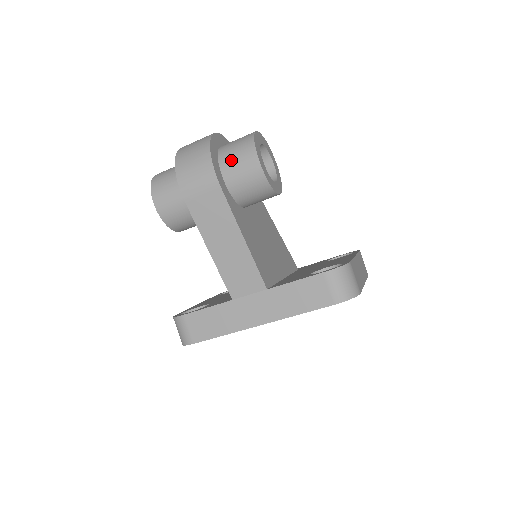
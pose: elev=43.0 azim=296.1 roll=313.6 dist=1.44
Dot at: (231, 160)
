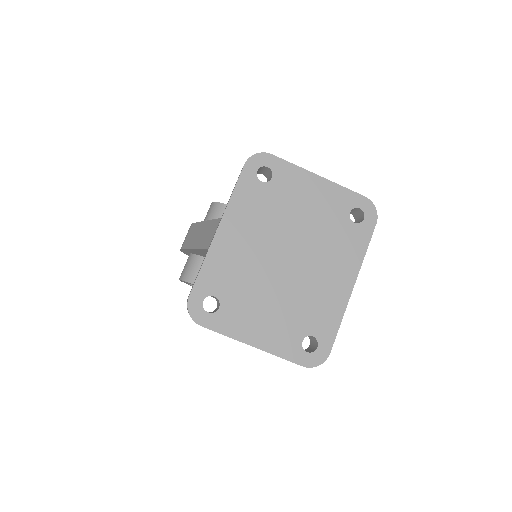
Dot at: occluded
